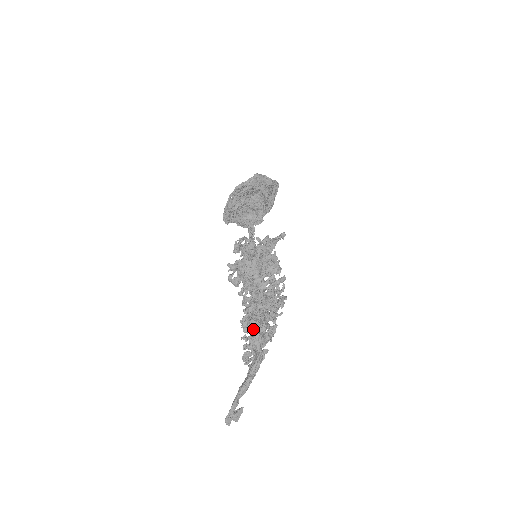
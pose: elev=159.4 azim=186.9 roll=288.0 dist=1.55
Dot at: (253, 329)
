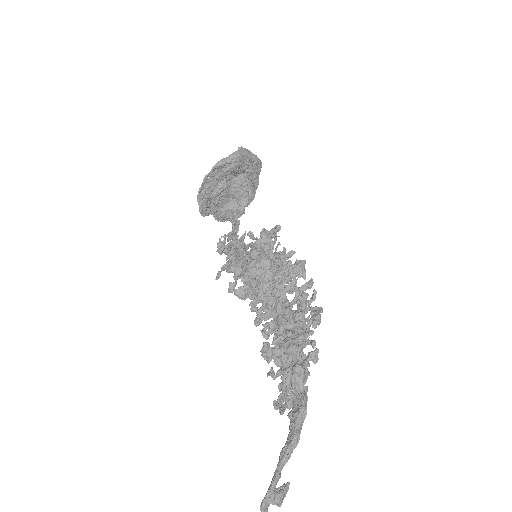
Dot at: (286, 359)
